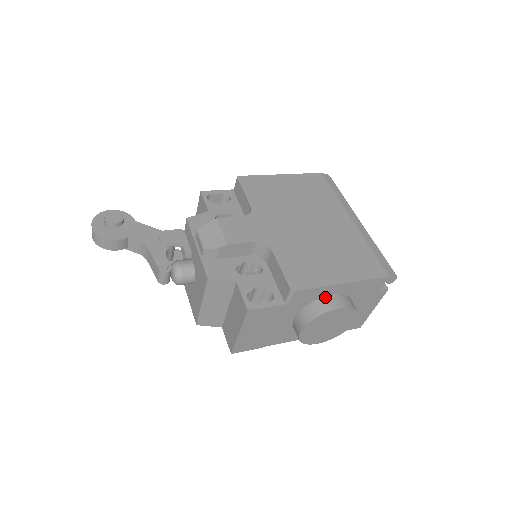
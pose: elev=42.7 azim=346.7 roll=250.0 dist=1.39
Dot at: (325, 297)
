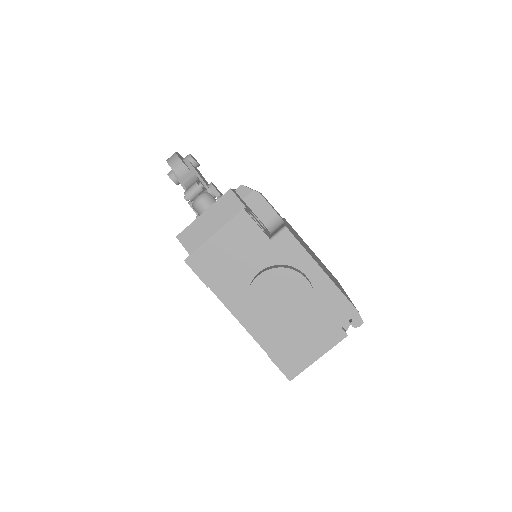
Dot at: (299, 270)
